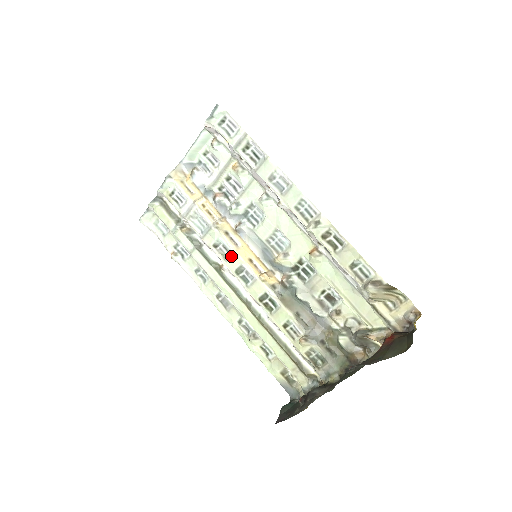
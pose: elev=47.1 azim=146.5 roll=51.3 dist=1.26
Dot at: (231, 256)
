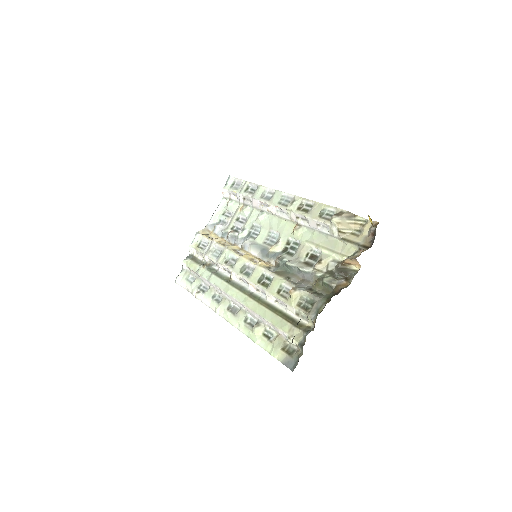
Dot at: (237, 262)
